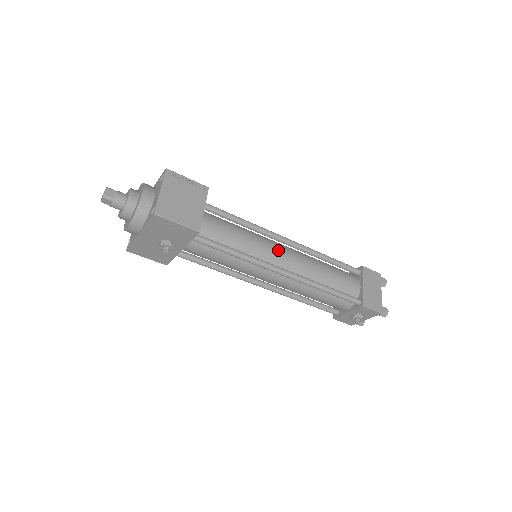
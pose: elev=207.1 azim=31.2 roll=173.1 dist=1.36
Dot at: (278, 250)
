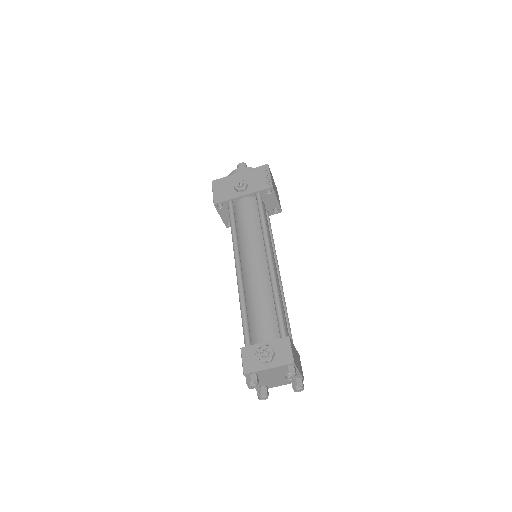
Dot at: occluded
